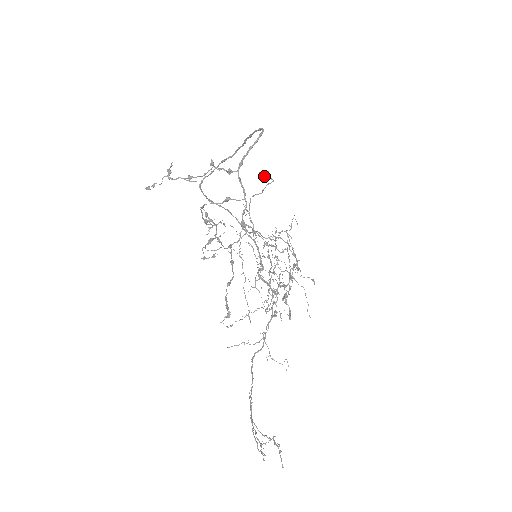
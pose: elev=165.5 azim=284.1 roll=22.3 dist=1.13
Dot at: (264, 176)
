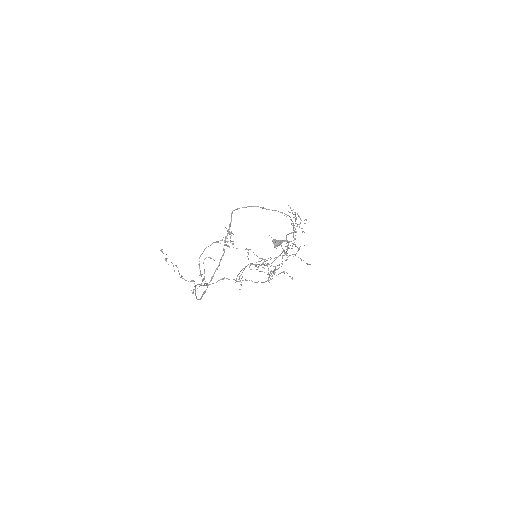
Dot at: (275, 244)
